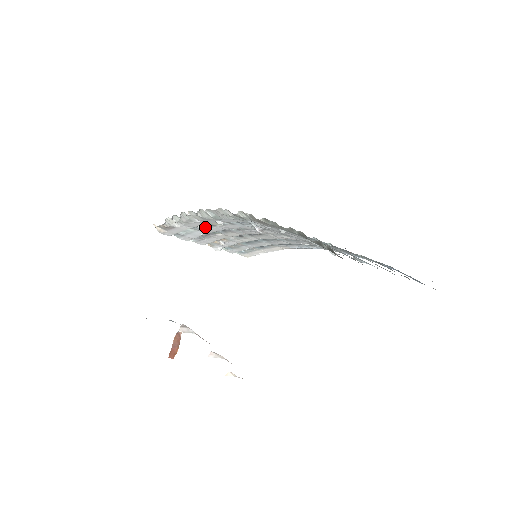
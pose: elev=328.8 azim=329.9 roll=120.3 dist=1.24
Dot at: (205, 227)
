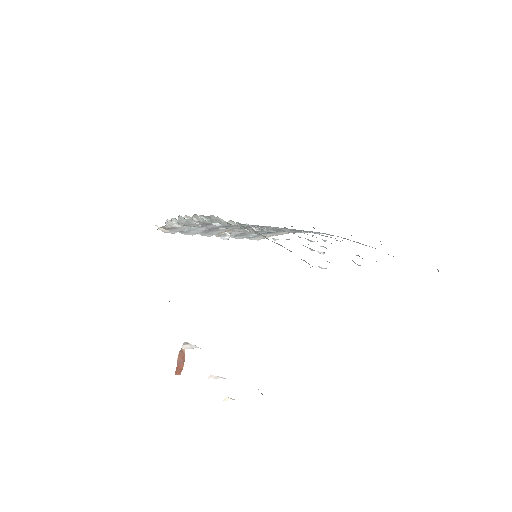
Dot at: (205, 225)
